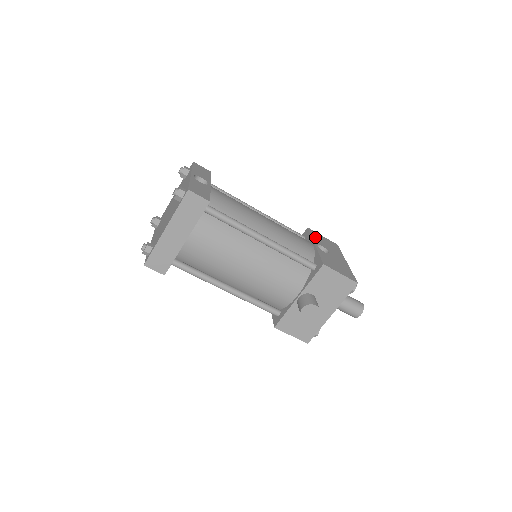
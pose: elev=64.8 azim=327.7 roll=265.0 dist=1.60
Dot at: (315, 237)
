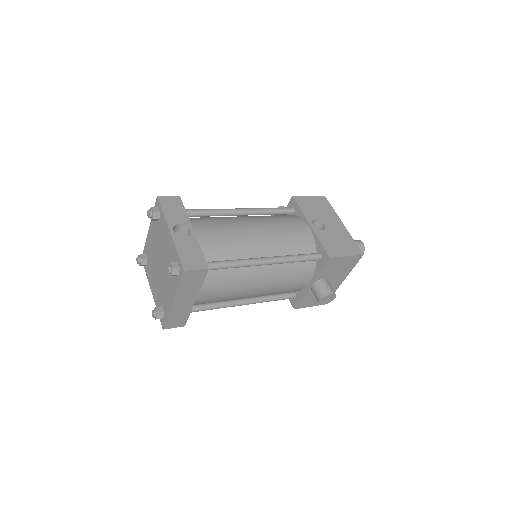
Dot at: (305, 208)
